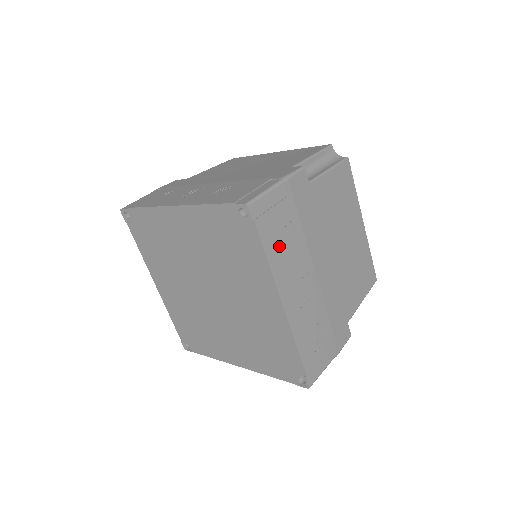
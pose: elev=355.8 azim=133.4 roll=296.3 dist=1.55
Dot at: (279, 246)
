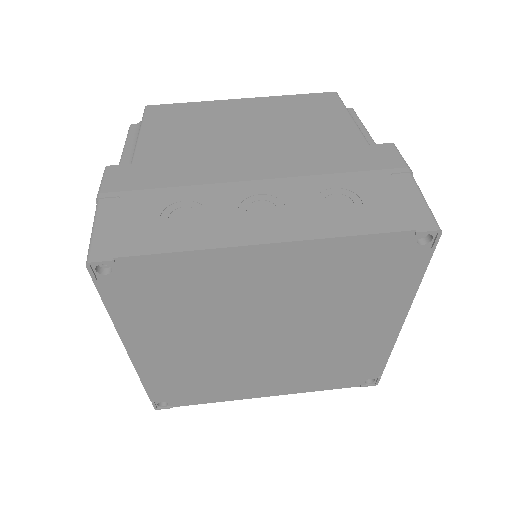
Dot at: occluded
